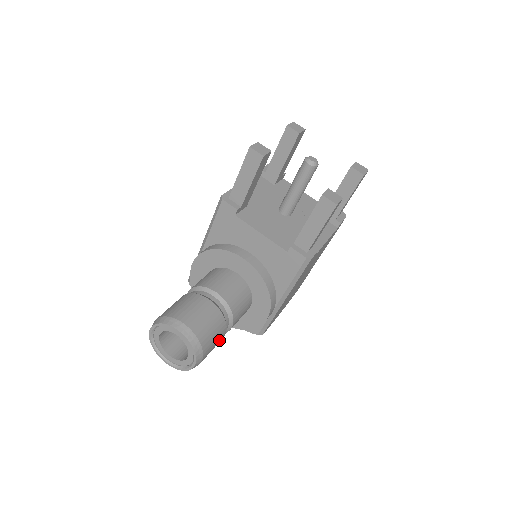
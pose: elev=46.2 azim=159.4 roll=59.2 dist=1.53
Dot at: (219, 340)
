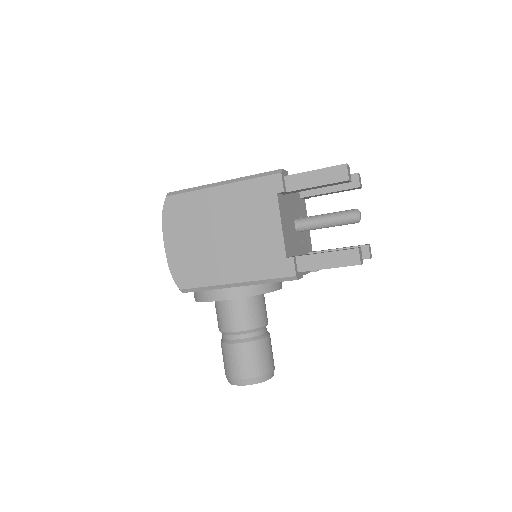
Dot at: occluded
